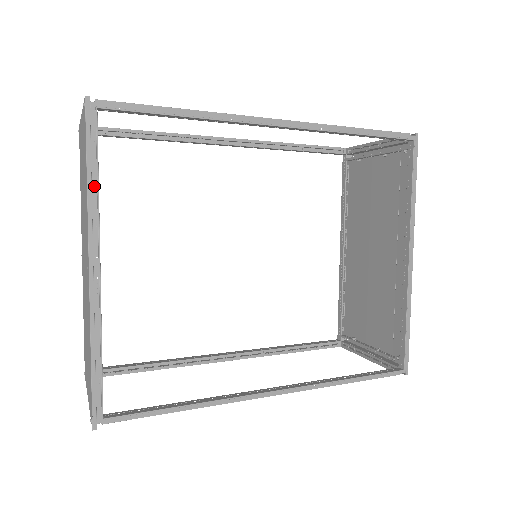
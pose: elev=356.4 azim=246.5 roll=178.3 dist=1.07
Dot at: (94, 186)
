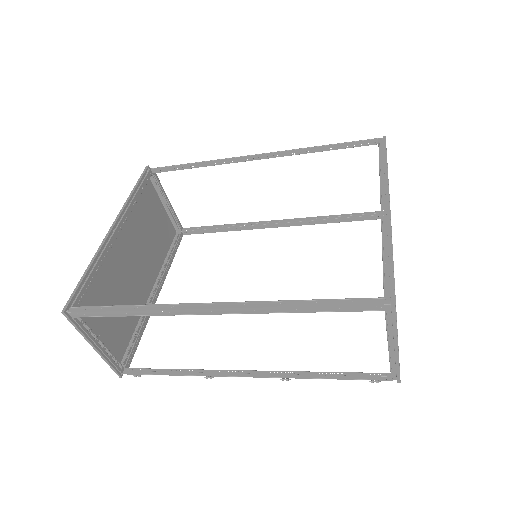
Dot at: (134, 197)
